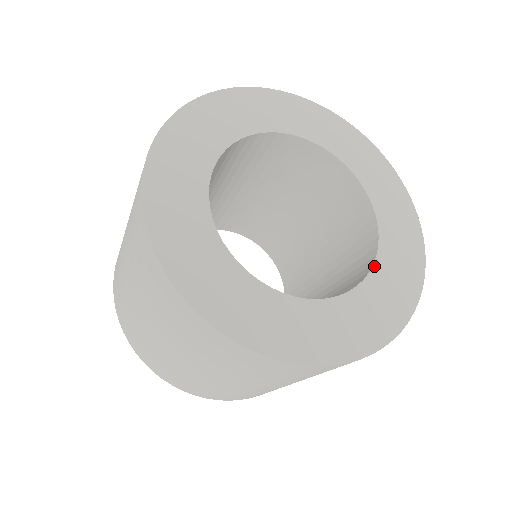
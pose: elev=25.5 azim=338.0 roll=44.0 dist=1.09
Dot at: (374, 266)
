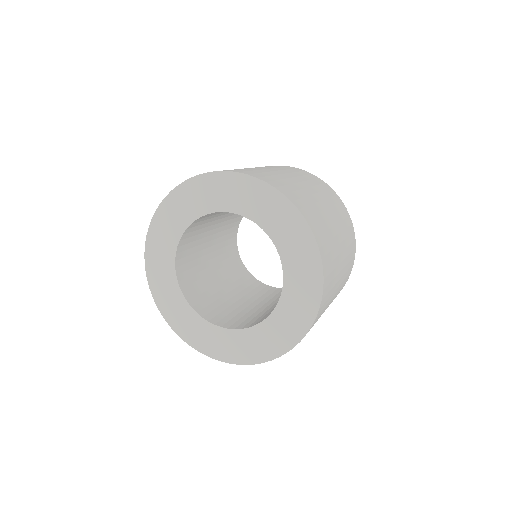
Dot at: (283, 289)
